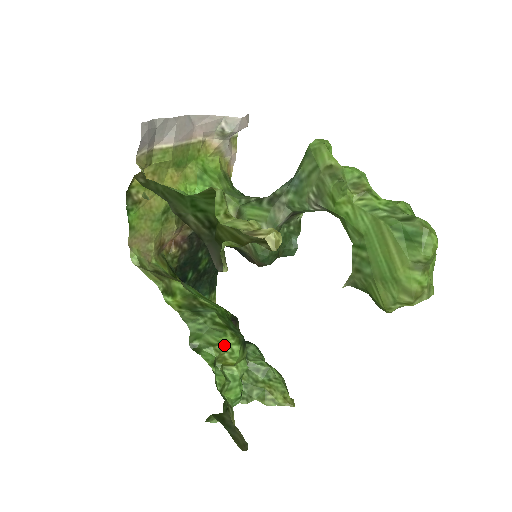
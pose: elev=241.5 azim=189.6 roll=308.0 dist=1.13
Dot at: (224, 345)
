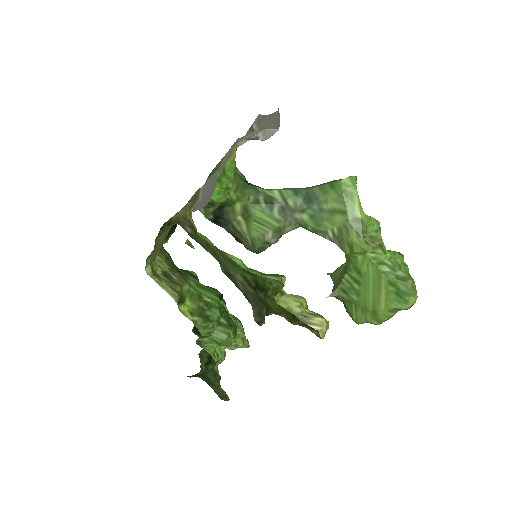
Dot at: (226, 341)
